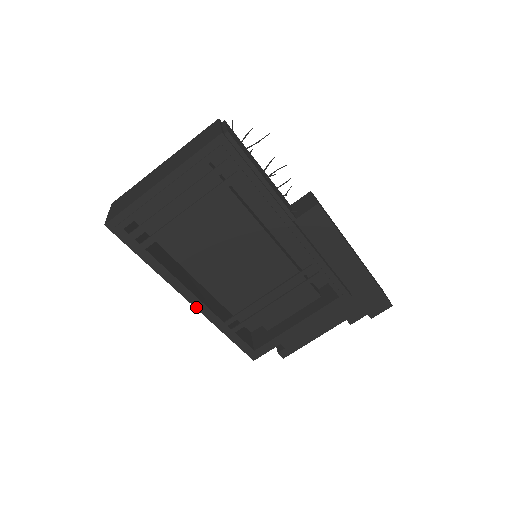
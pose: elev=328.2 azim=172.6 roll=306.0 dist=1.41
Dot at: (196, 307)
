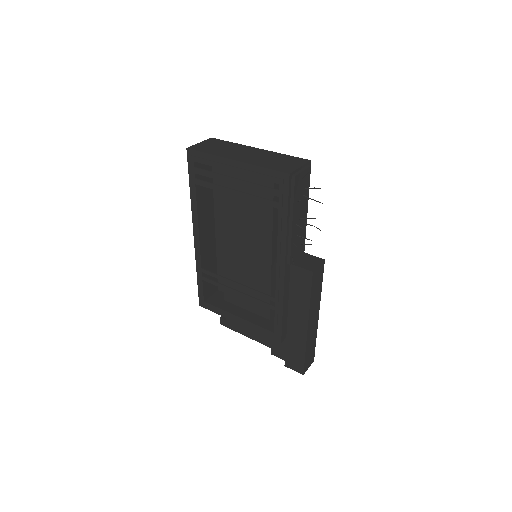
Dot at: (195, 243)
